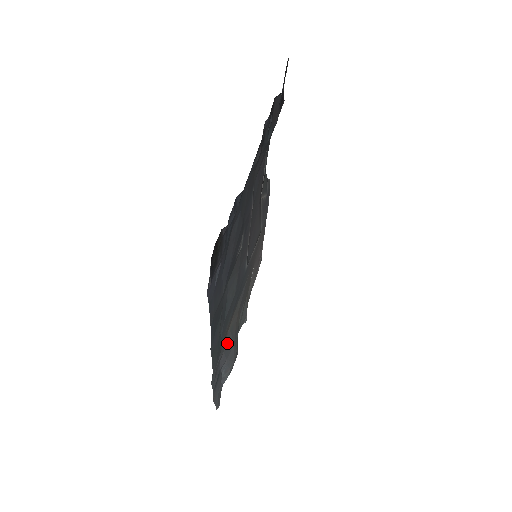
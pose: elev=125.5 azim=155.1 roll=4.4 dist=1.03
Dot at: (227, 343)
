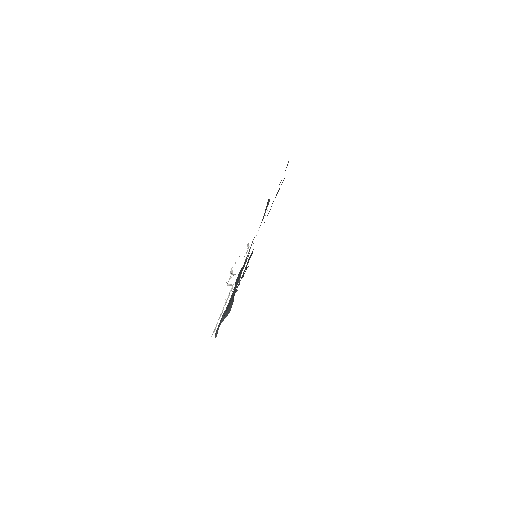
Dot at: occluded
